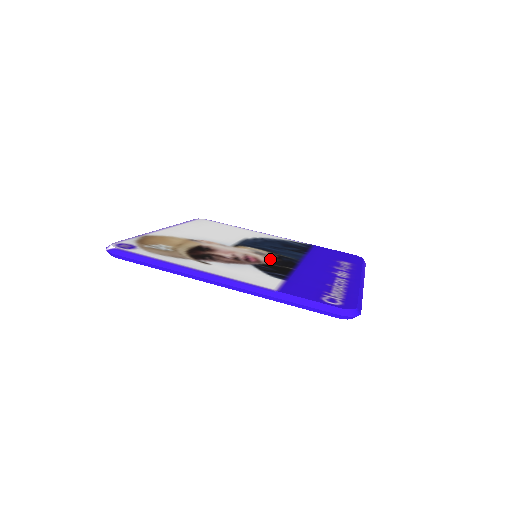
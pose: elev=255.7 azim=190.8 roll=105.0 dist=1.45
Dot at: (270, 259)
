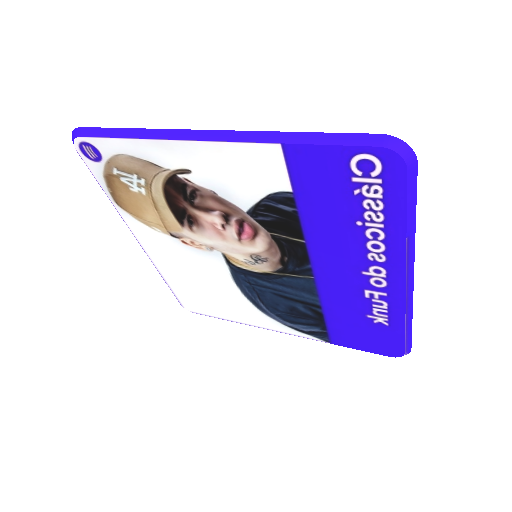
Dot at: occluded
